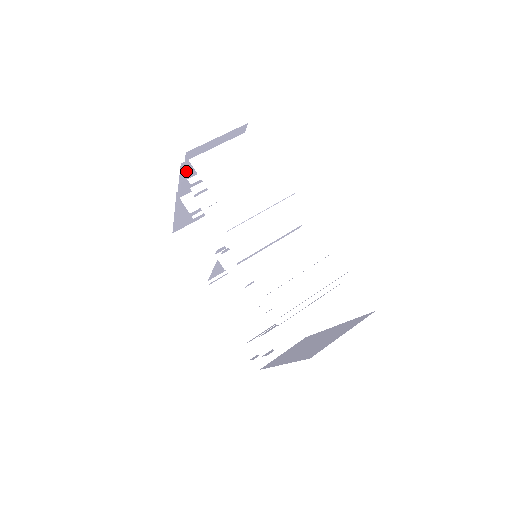
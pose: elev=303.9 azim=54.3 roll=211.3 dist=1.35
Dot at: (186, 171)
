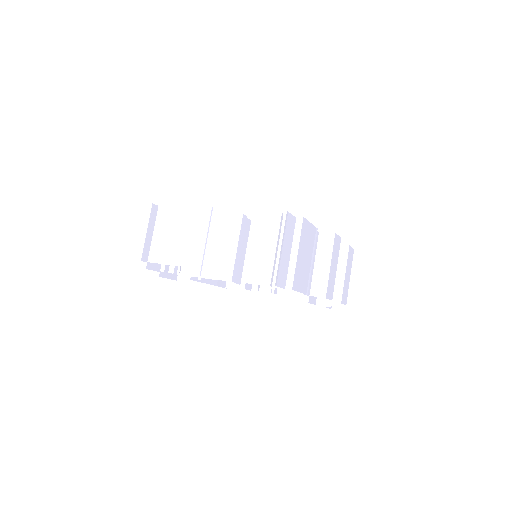
Dot at: (159, 266)
